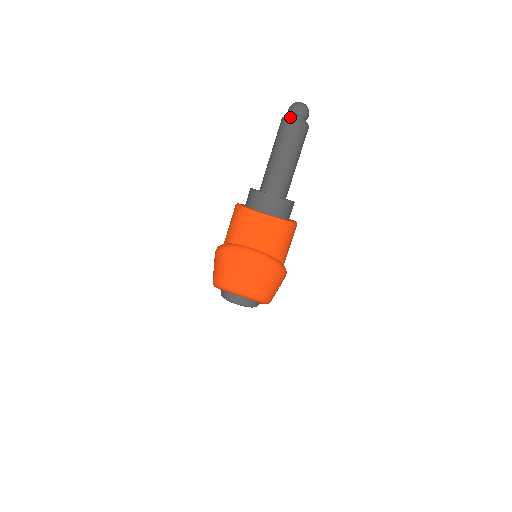
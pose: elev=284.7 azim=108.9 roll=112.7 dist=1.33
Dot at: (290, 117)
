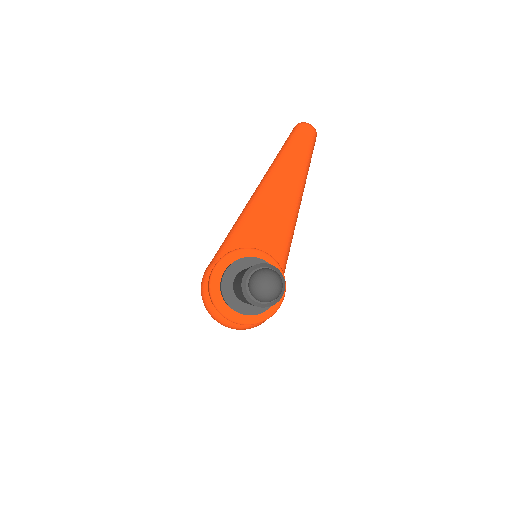
Dot at: (248, 300)
